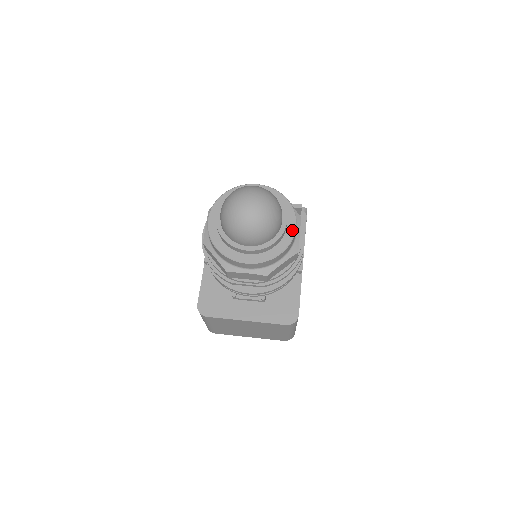
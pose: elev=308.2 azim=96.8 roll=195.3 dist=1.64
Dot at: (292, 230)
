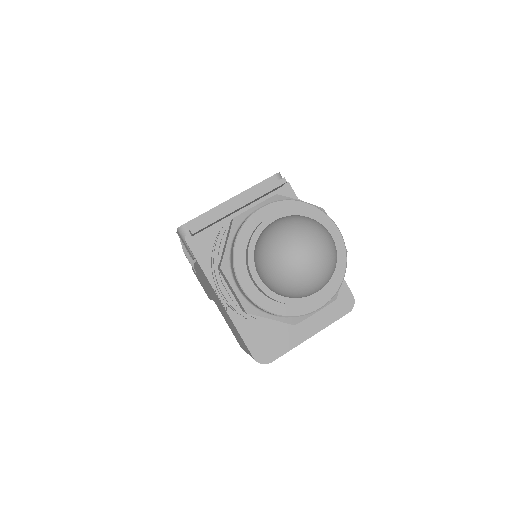
Dot at: (338, 237)
